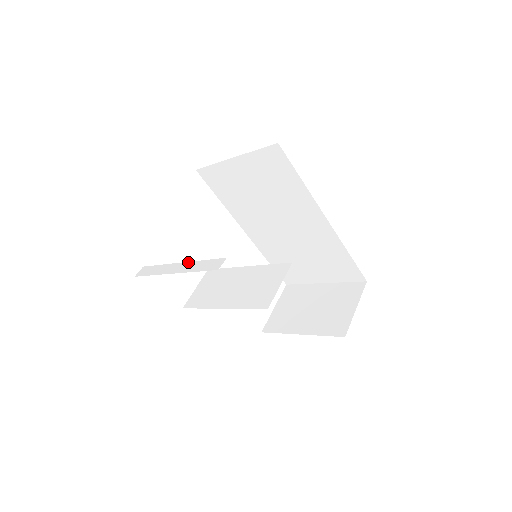
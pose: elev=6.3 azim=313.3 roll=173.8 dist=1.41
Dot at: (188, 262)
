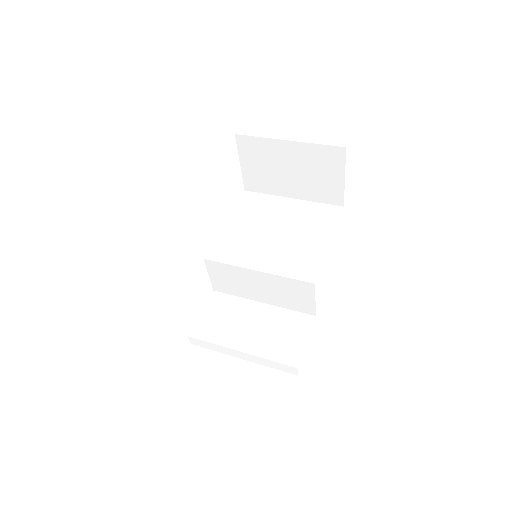
Dot at: (251, 356)
